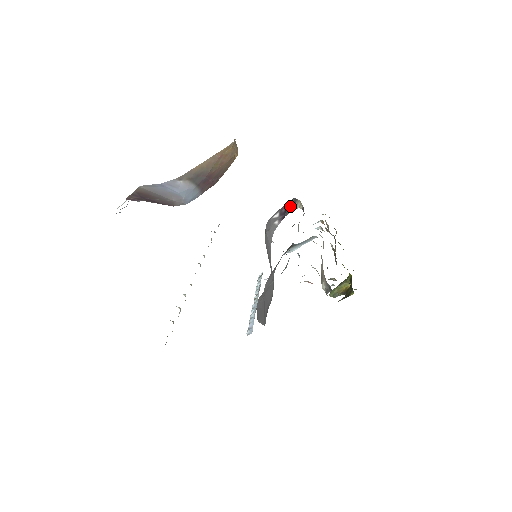
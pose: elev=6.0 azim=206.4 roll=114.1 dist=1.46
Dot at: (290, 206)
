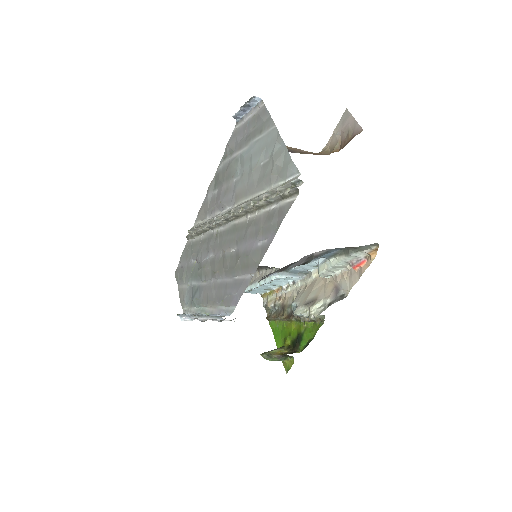
Dot at: occluded
